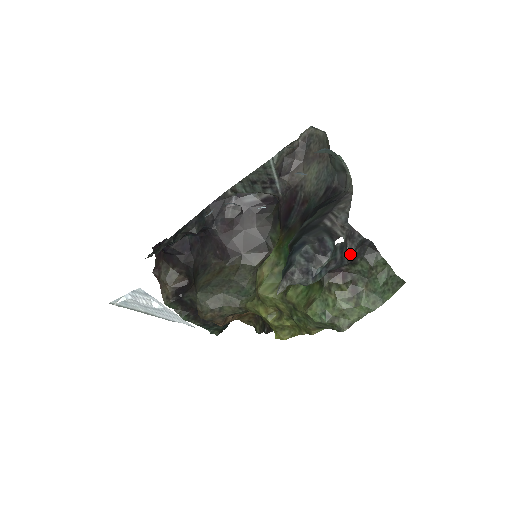
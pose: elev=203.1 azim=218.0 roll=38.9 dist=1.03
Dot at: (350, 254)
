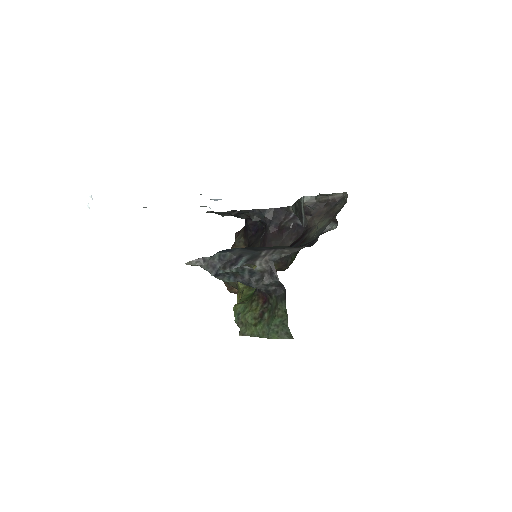
Dot at: (264, 284)
